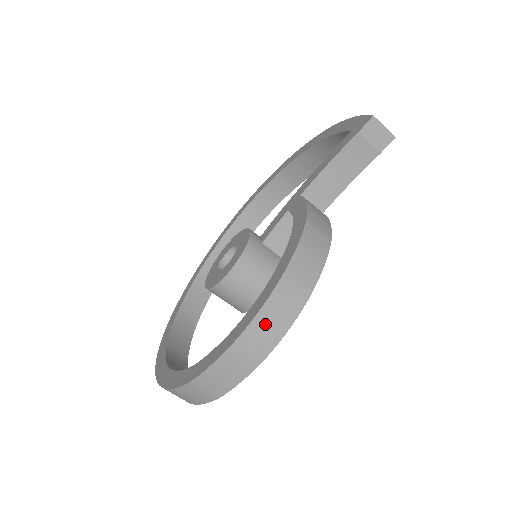
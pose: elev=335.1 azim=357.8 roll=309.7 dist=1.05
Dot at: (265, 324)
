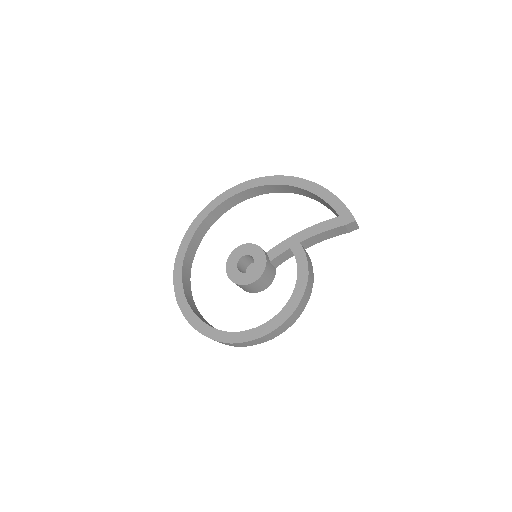
Dot at: (280, 329)
